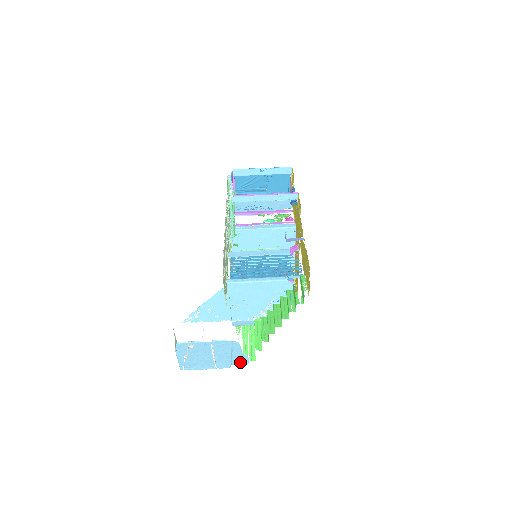
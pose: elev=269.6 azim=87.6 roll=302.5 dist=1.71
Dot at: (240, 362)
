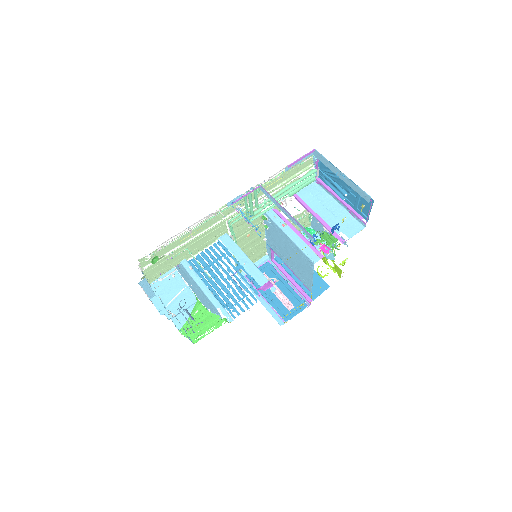
Dot at: (177, 324)
